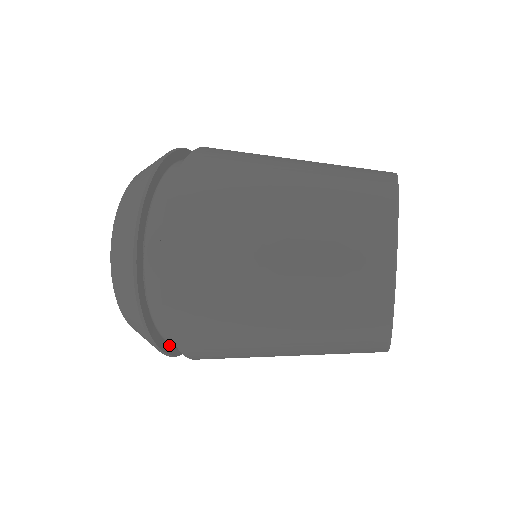
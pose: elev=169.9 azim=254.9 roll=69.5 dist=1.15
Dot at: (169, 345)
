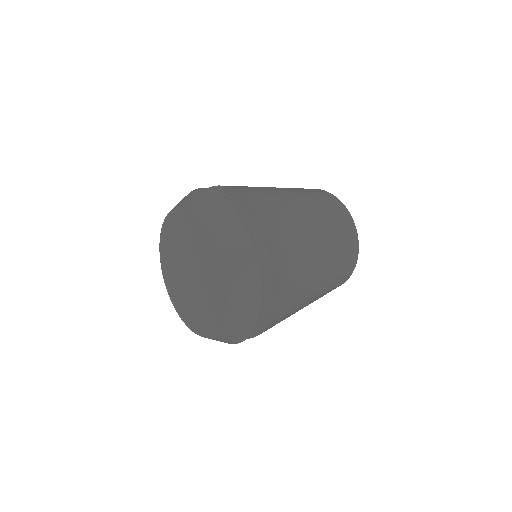
Dot at: occluded
